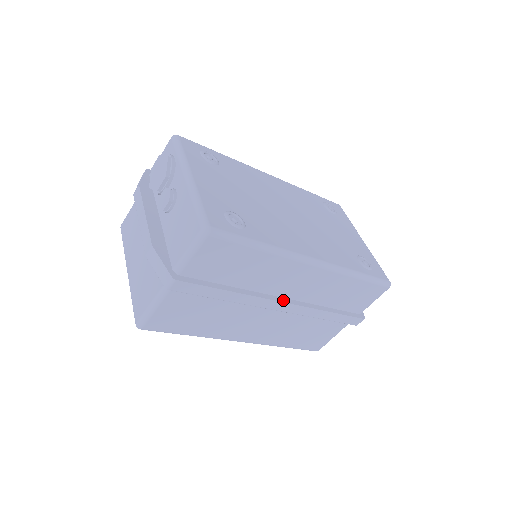
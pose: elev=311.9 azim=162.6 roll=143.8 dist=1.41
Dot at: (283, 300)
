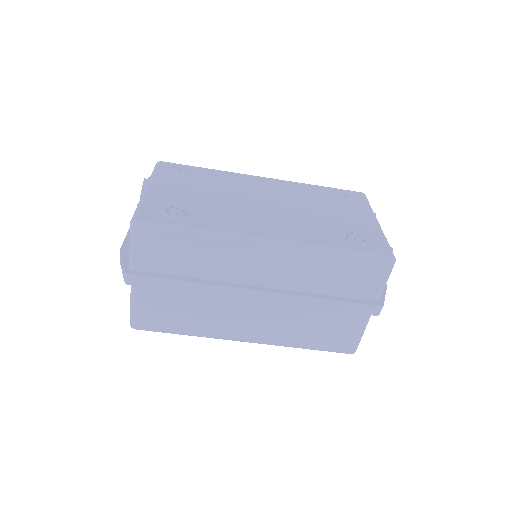
Dot at: (255, 288)
